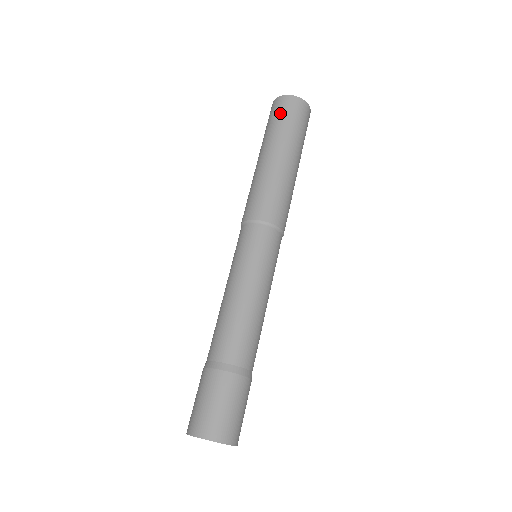
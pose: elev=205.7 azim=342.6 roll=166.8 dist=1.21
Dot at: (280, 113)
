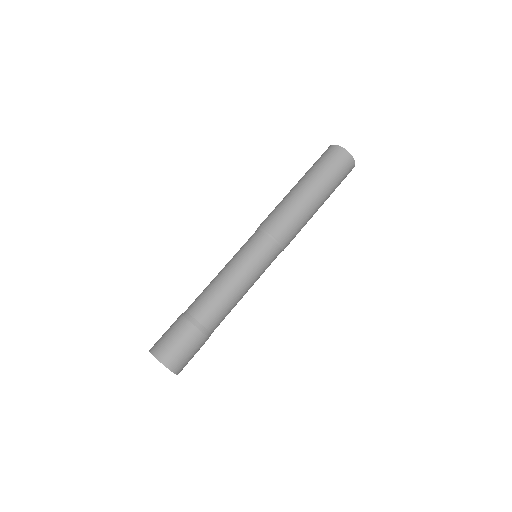
Dot at: (320, 157)
